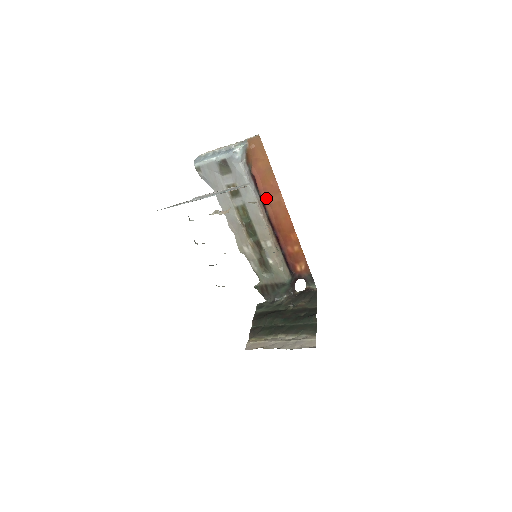
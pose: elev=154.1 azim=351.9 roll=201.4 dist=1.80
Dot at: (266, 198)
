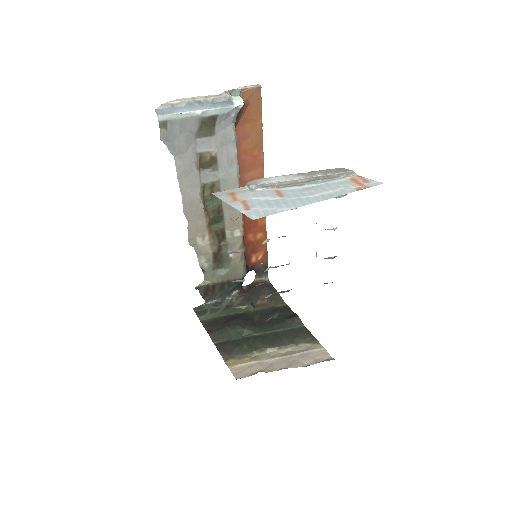
Dot at: (241, 173)
